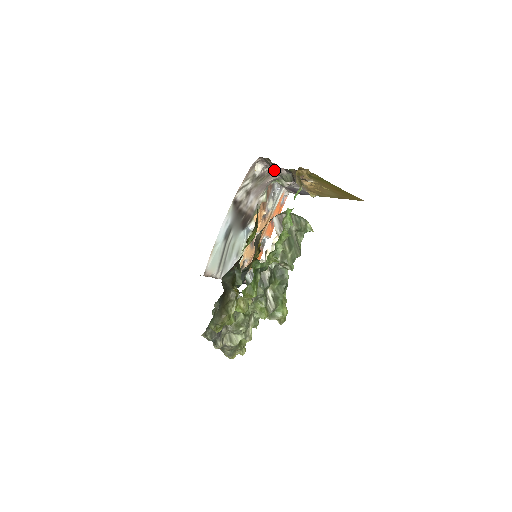
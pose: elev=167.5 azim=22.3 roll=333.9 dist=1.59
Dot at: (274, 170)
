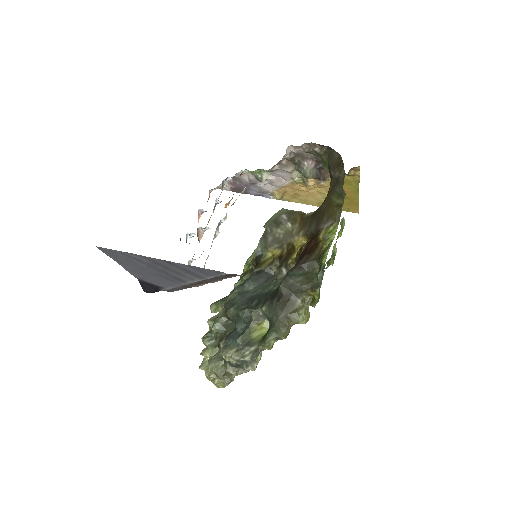
Dot at: (286, 160)
